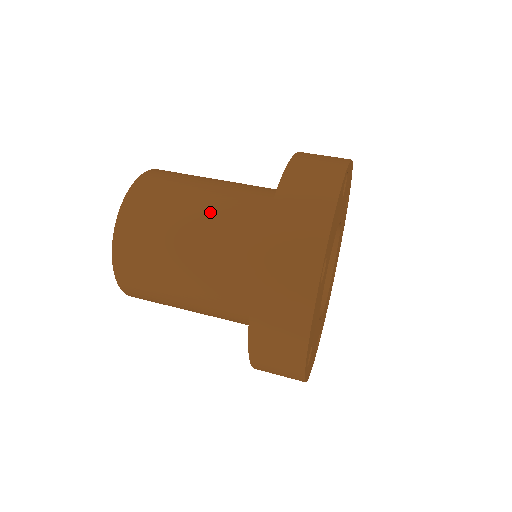
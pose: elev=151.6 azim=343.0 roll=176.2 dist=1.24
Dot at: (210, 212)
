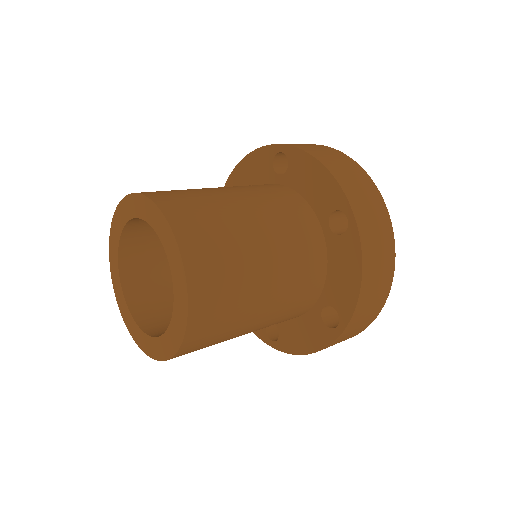
Dot at: (256, 207)
